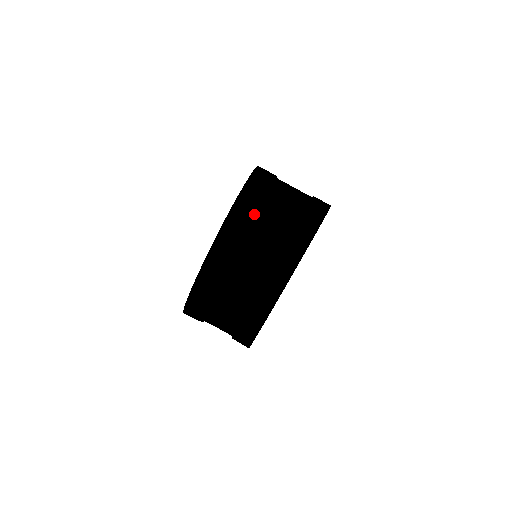
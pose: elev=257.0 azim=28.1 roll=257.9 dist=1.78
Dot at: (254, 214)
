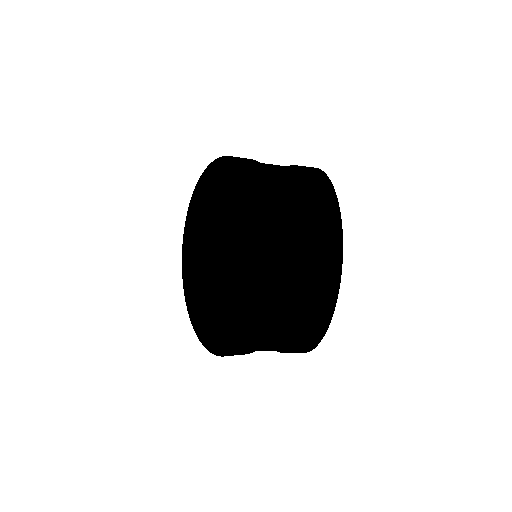
Dot at: (276, 204)
